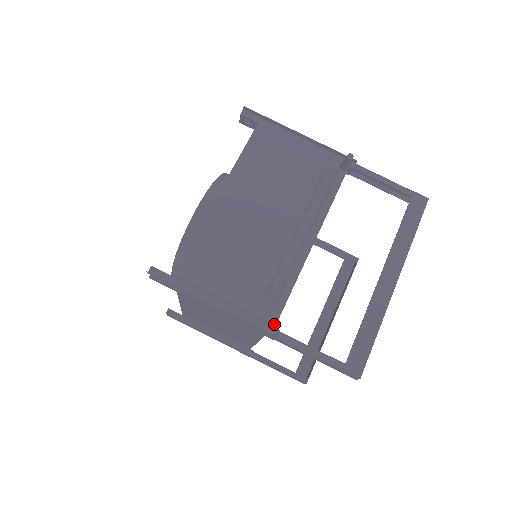
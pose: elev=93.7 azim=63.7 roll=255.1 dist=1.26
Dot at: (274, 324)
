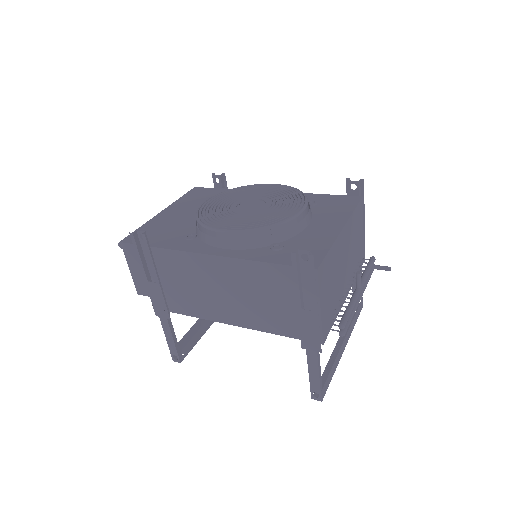
Dot at: occluded
